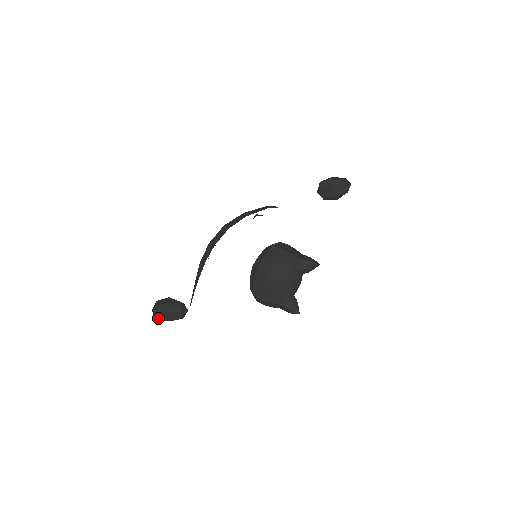
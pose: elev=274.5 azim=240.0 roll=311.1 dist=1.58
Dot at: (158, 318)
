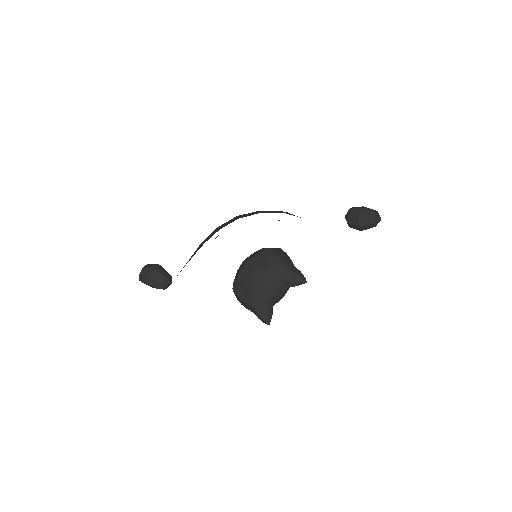
Dot at: (142, 280)
